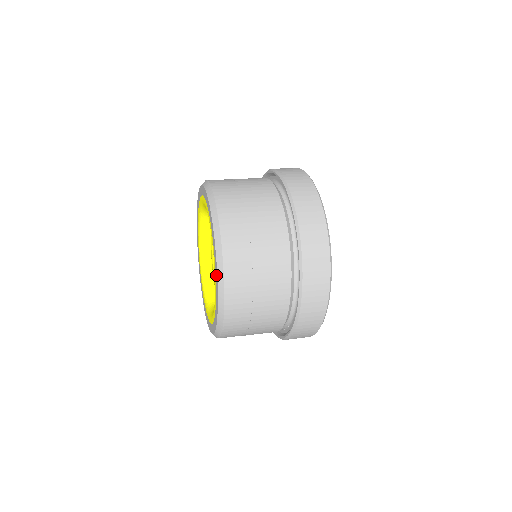
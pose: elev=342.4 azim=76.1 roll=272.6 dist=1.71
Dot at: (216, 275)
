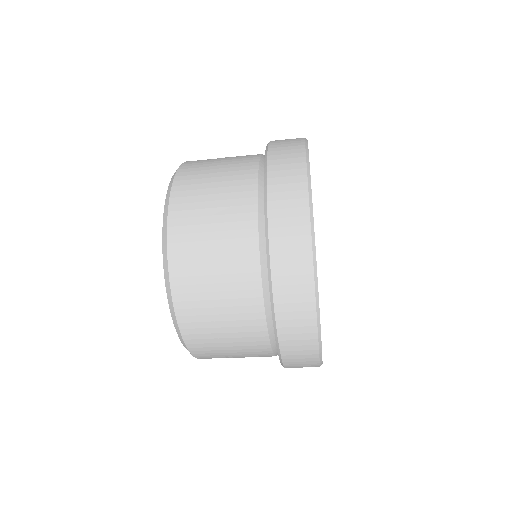
Dot at: occluded
